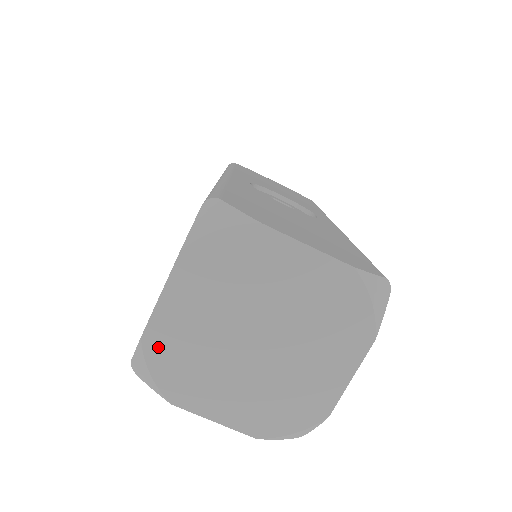
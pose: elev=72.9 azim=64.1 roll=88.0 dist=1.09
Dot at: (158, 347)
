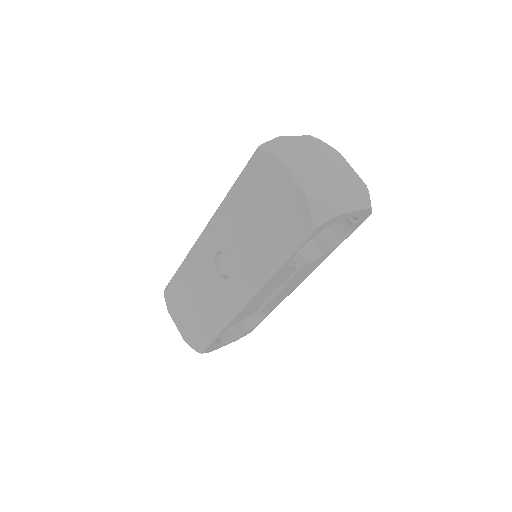
Dot at: (285, 142)
